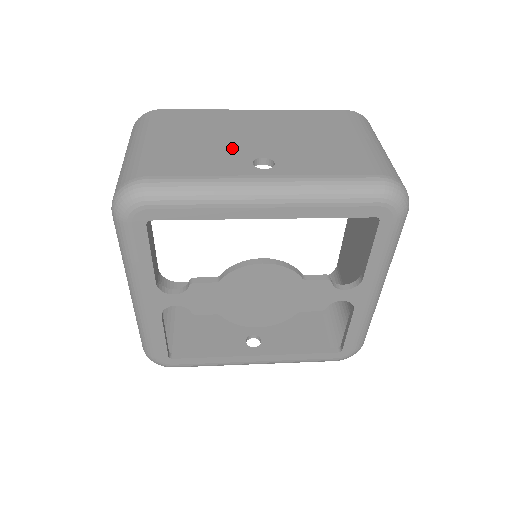
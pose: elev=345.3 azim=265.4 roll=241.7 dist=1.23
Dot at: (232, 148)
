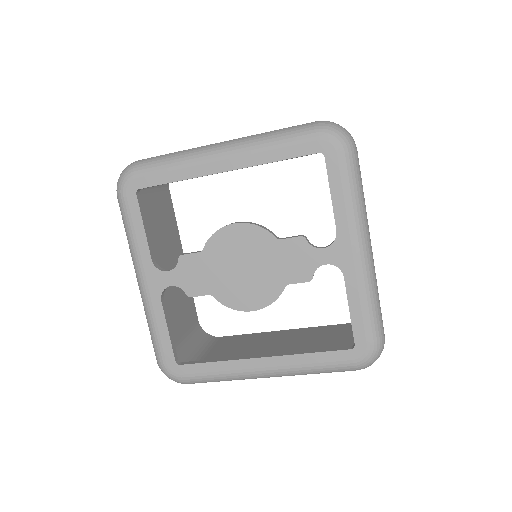
Dot at: occluded
